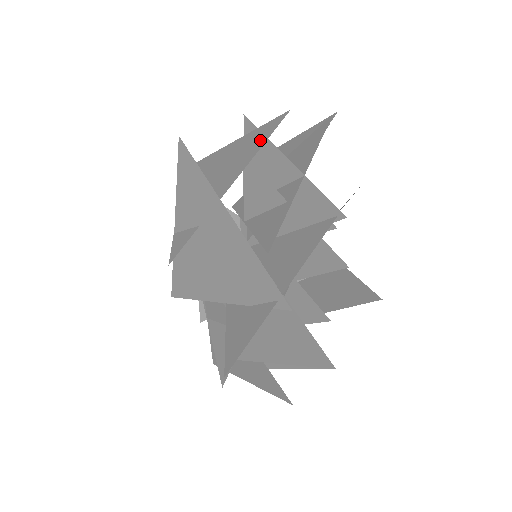
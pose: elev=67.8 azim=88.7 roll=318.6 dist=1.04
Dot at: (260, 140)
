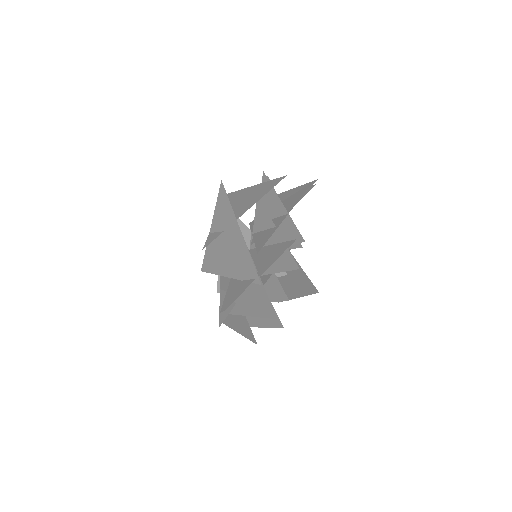
Dot at: (267, 189)
